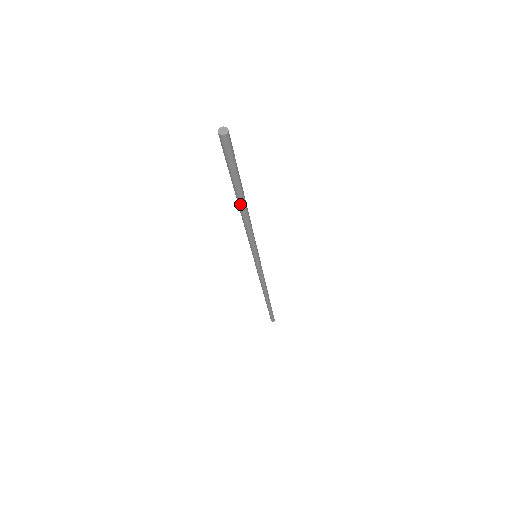
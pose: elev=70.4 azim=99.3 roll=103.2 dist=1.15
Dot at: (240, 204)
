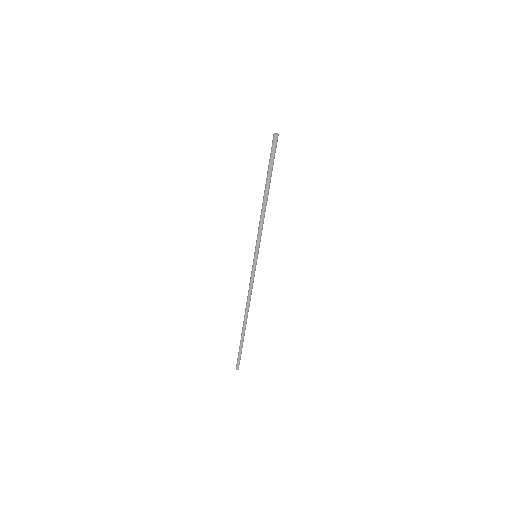
Dot at: (265, 192)
